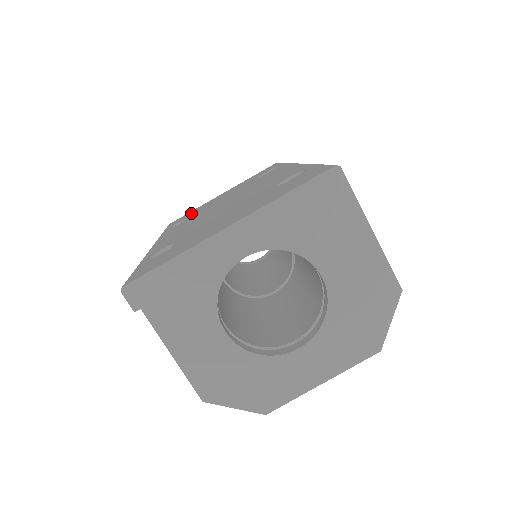
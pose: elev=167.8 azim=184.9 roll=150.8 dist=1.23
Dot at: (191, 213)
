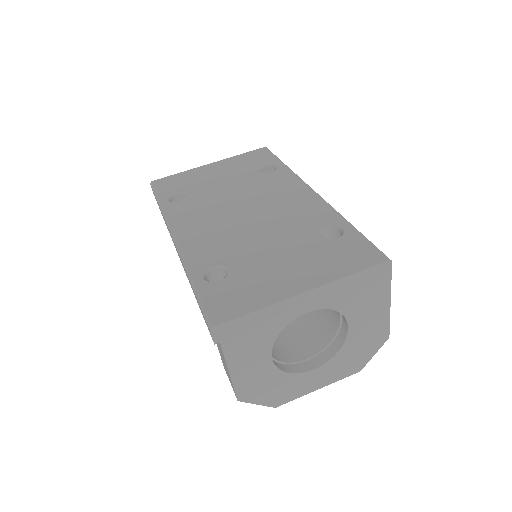
Dot at: (183, 182)
